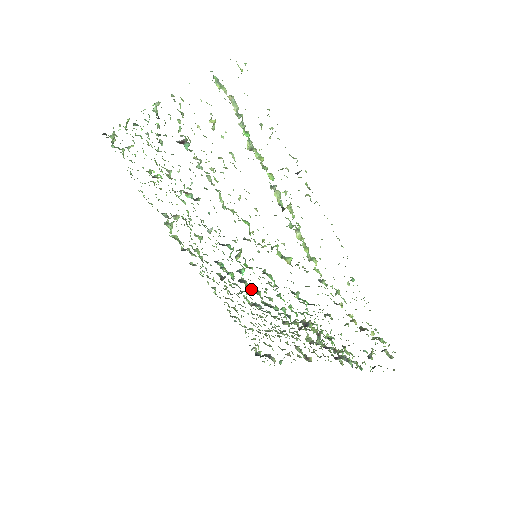
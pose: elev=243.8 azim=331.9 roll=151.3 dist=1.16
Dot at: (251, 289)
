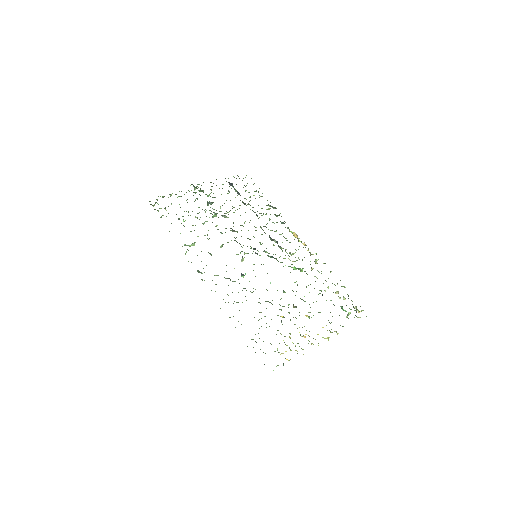
Dot at: occluded
